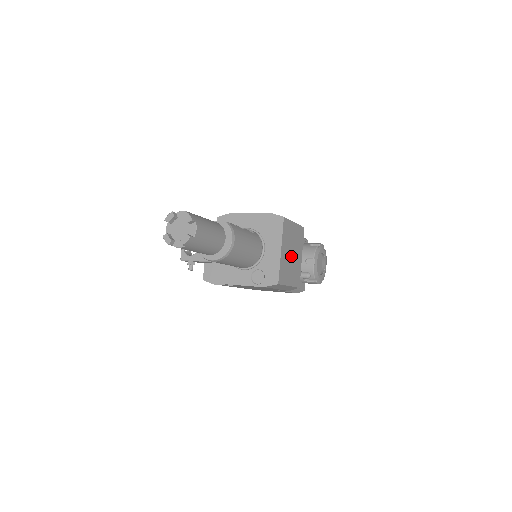
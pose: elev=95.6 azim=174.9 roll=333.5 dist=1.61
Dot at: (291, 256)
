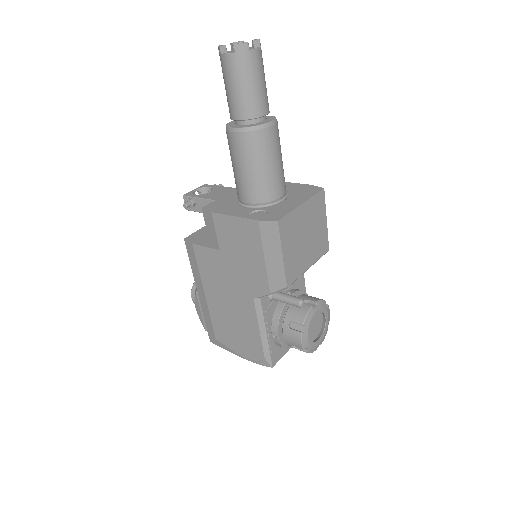
Dot at: (304, 236)
